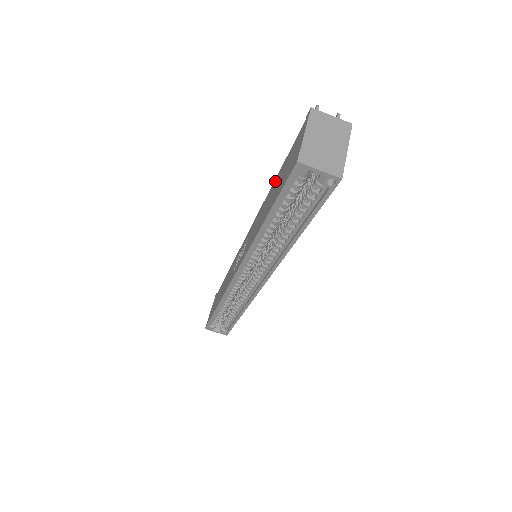
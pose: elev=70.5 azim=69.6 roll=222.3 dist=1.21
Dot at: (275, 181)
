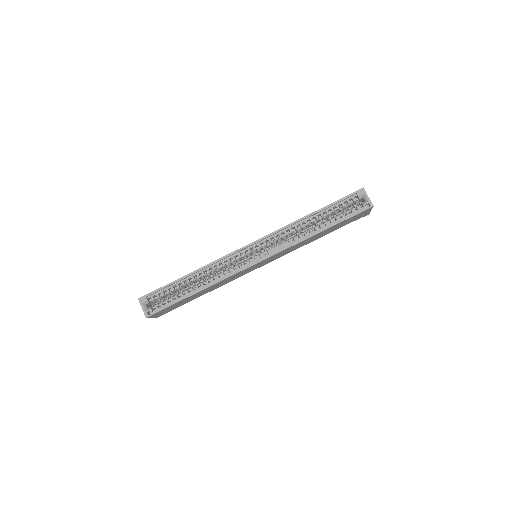
Dot at: occluded
